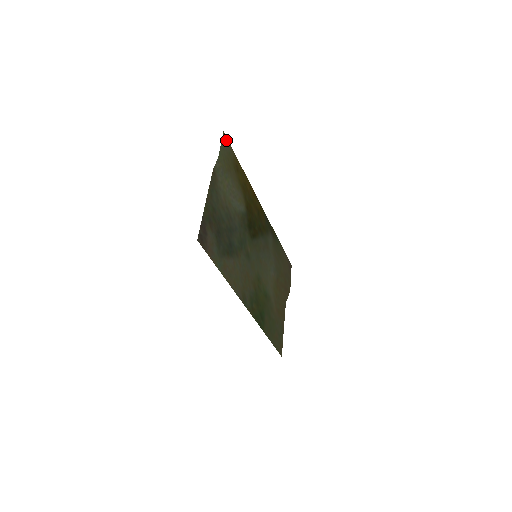
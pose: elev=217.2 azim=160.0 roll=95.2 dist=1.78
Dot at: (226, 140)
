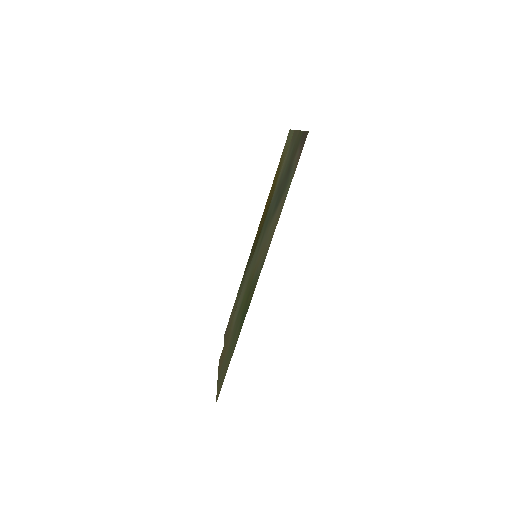
Dot at: (287, 137)
